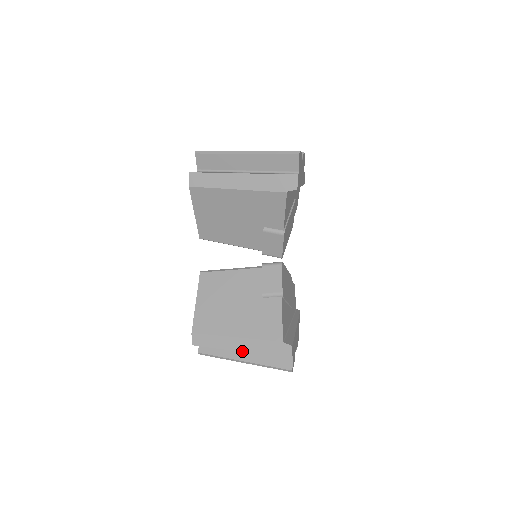
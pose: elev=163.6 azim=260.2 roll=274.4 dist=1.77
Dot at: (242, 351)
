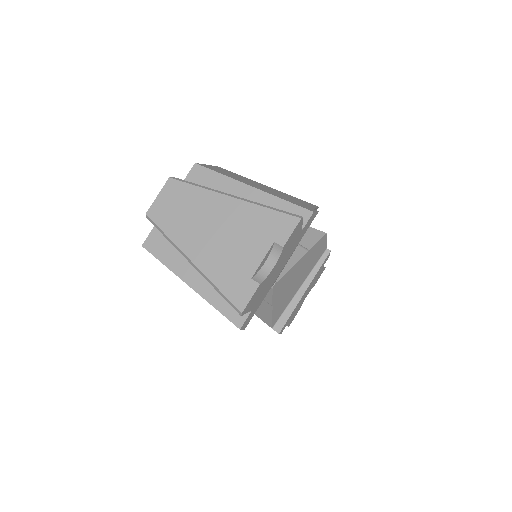
Dot at: occluded
